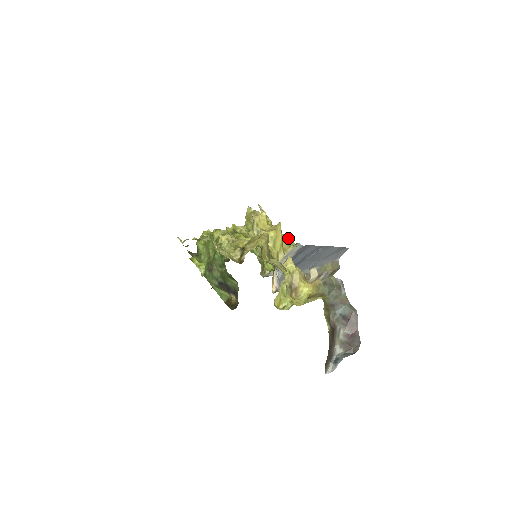
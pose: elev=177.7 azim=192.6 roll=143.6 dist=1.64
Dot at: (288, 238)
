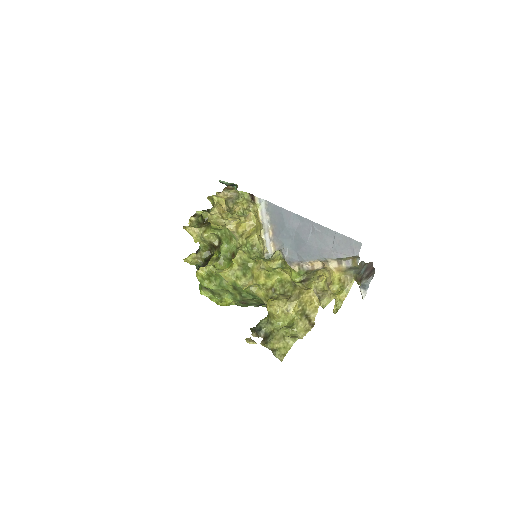
Dot at: (248, 202)
